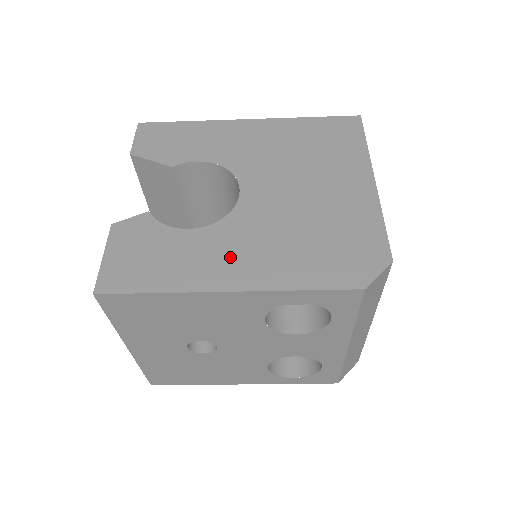
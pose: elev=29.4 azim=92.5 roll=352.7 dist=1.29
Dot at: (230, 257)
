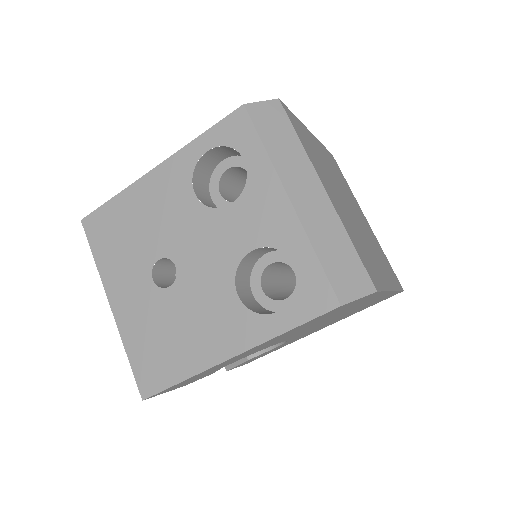
Dot at: occluded
